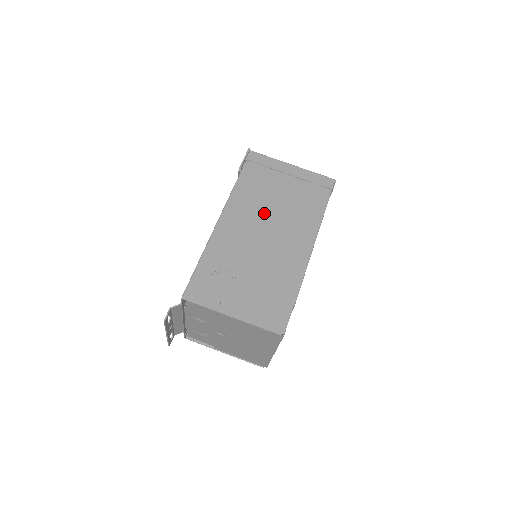
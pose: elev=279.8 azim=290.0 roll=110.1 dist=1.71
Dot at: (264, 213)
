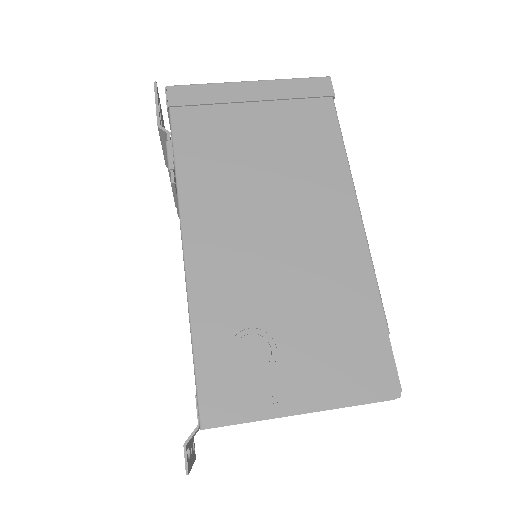
Dot at: (251, 191)
